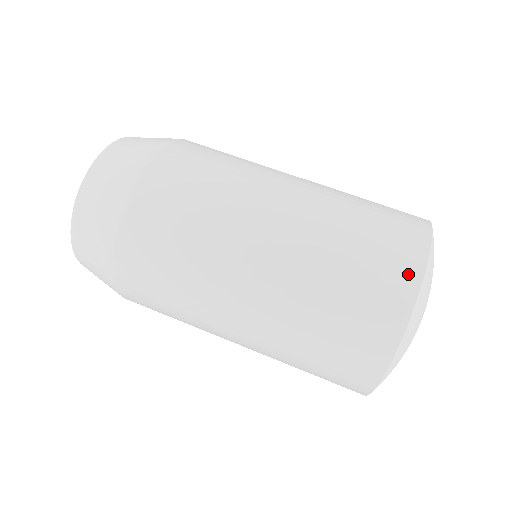
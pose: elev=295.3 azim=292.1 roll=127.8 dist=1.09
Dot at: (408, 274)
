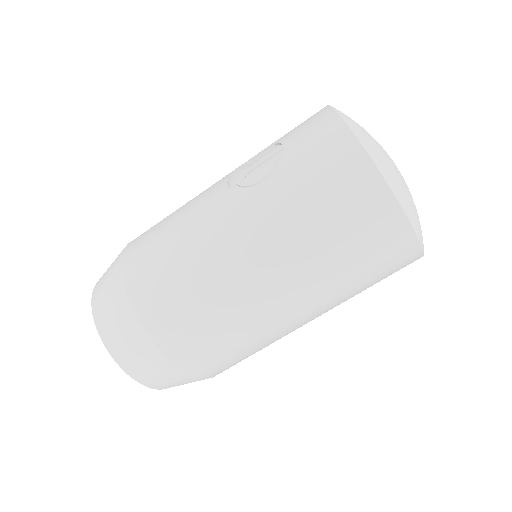
Dot at: occluded
